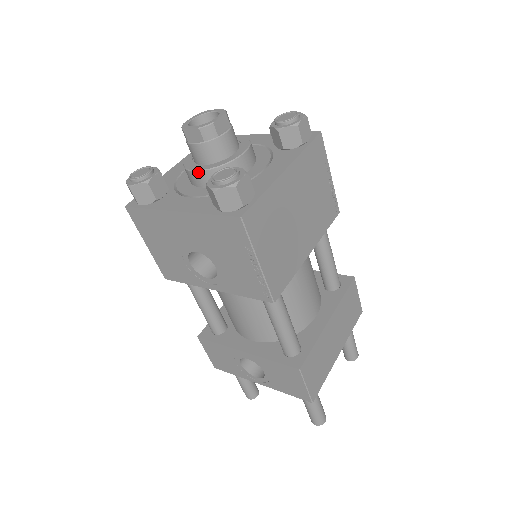
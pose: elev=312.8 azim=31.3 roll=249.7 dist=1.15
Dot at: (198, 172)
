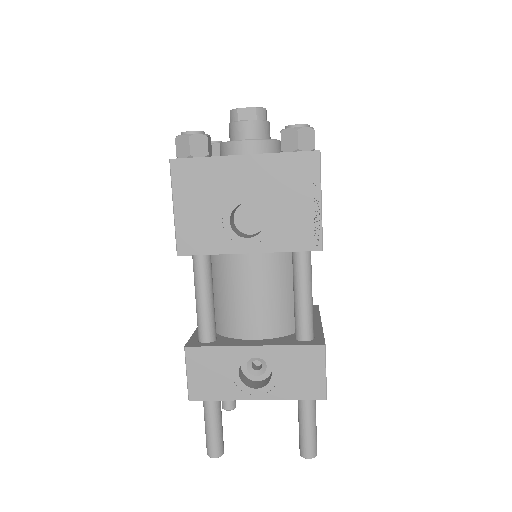
Dot at: (250, 141)
